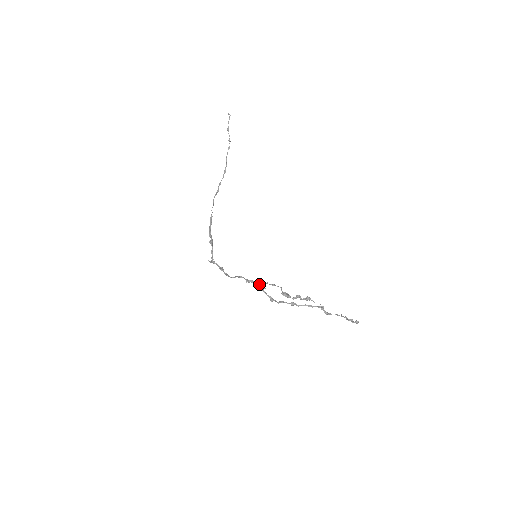
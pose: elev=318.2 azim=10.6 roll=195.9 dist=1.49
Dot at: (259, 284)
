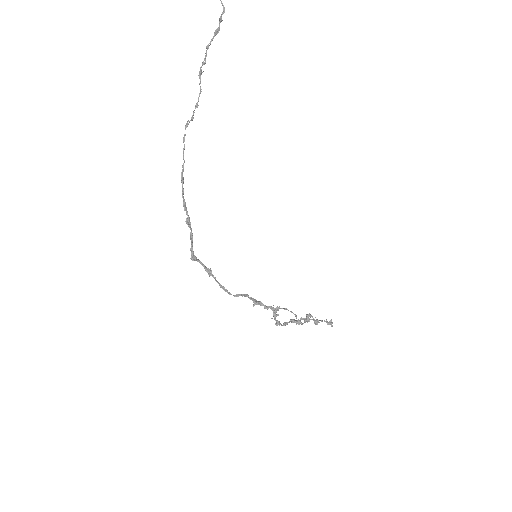
Dot at: (273, 311)
